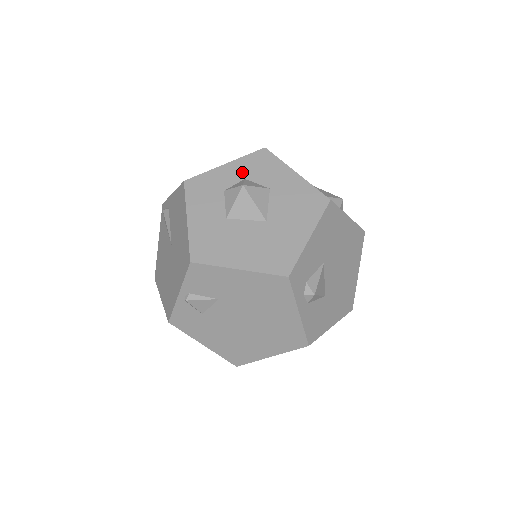
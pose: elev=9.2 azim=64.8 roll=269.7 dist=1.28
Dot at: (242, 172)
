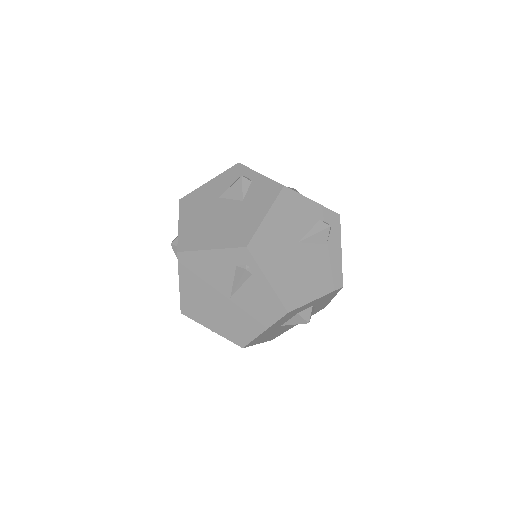
Dot at: (317, 302)
